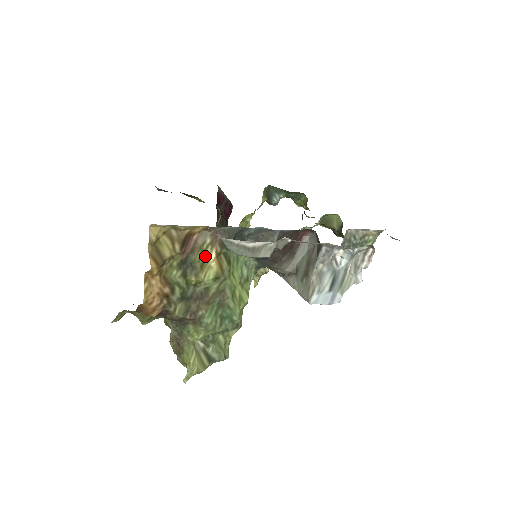
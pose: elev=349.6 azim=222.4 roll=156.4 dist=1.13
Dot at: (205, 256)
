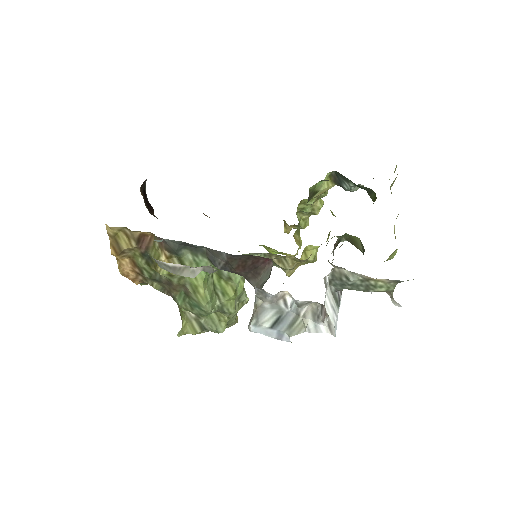
Dot at: (159, 255)
